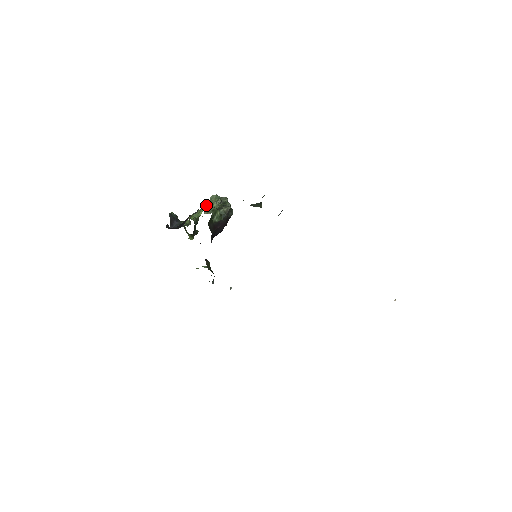
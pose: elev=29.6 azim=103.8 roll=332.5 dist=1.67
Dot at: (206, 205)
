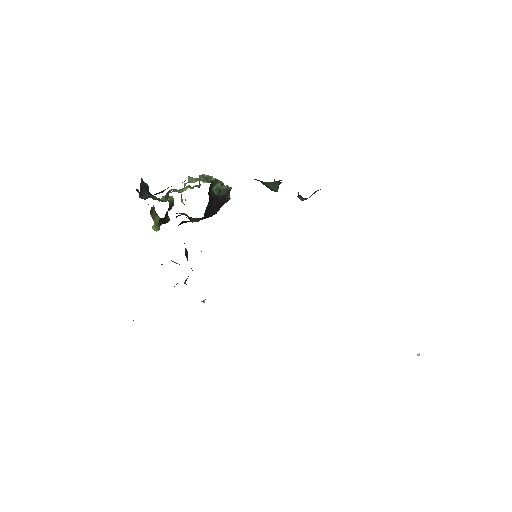
Dot at: (197, 178)
